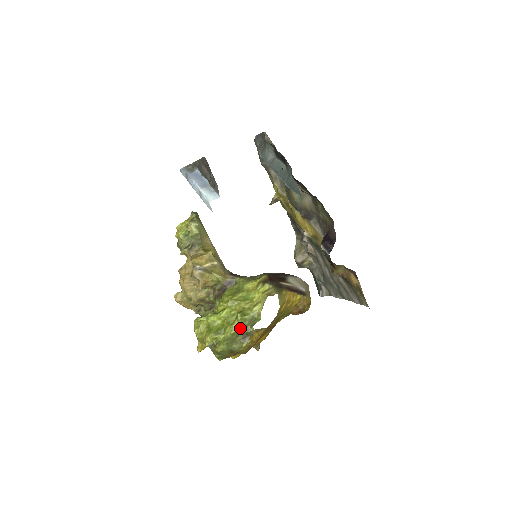
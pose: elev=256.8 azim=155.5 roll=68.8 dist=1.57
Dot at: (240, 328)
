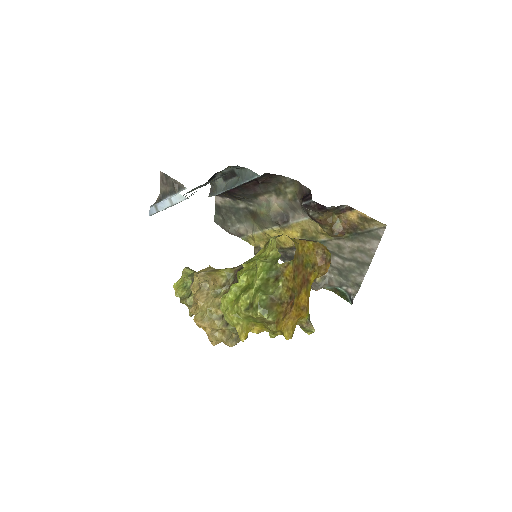
Dot at: (265, 270)
